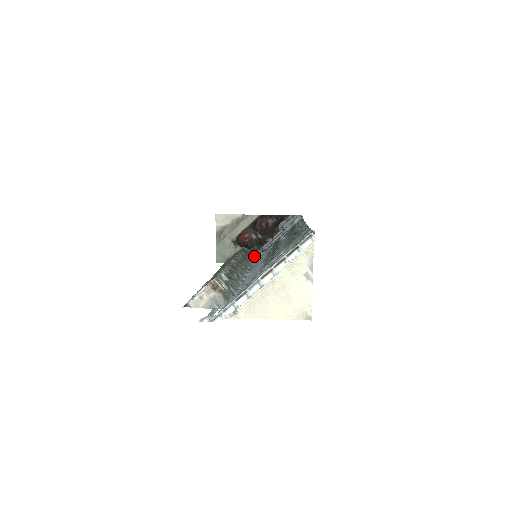
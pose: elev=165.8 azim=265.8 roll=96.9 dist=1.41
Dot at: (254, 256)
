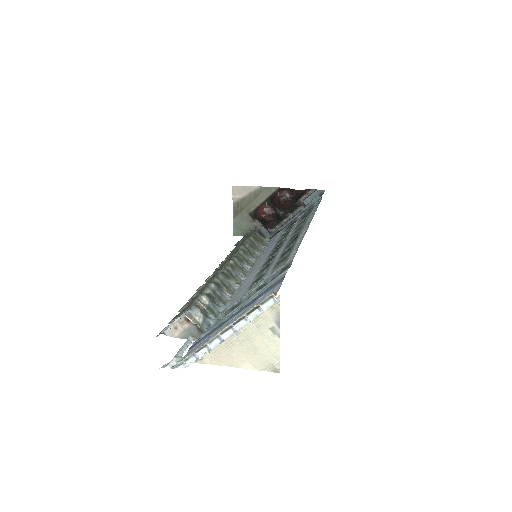
Dot at: (269, 236)
